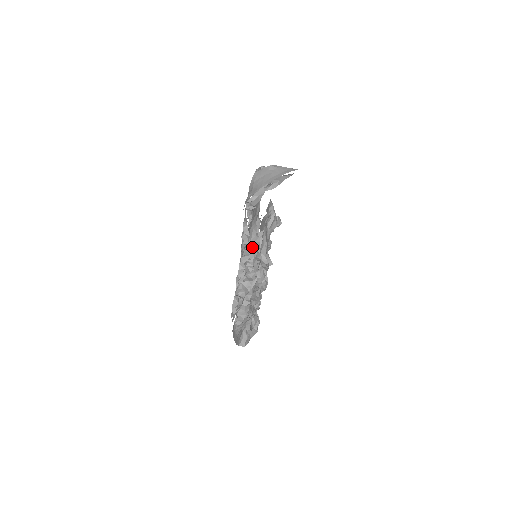
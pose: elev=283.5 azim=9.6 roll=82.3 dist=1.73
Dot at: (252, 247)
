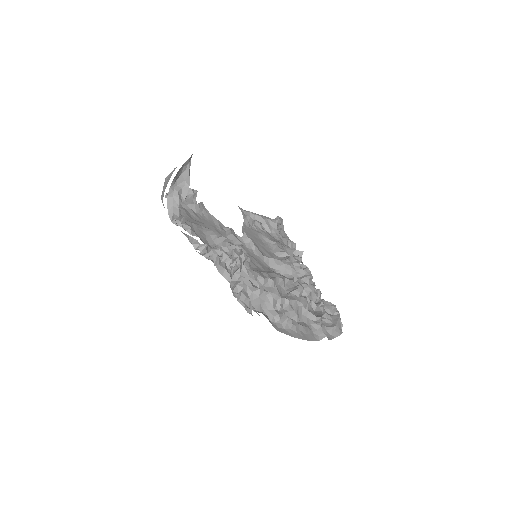
Dot at: (216, 247)
